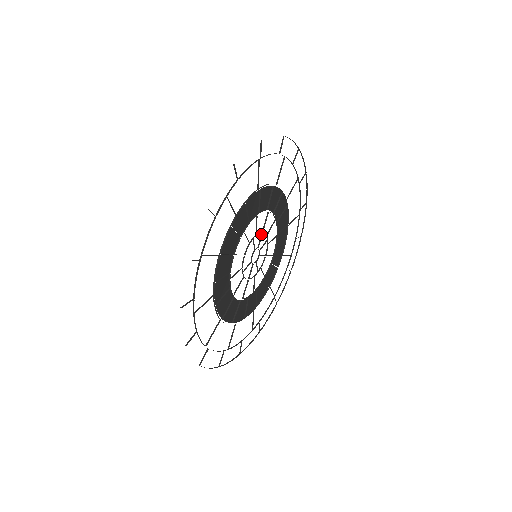
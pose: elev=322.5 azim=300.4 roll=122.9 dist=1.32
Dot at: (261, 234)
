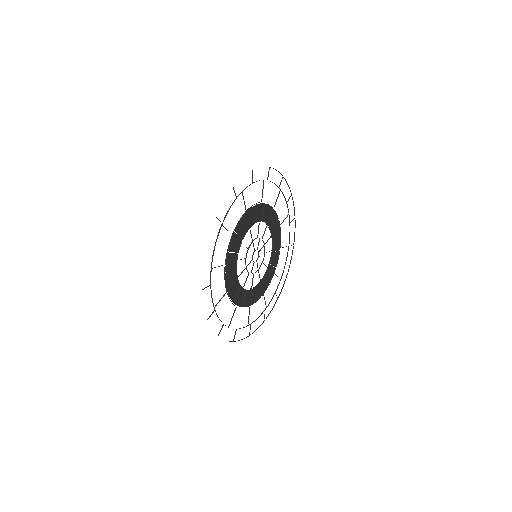
Dot at: occluded
